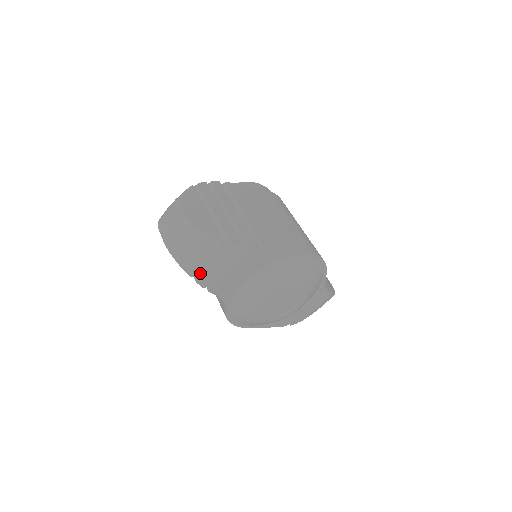
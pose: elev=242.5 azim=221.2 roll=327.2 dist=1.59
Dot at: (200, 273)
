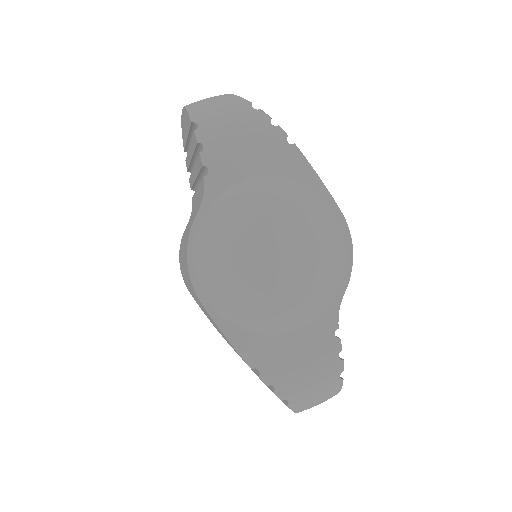
Dot at: (206, 122)
